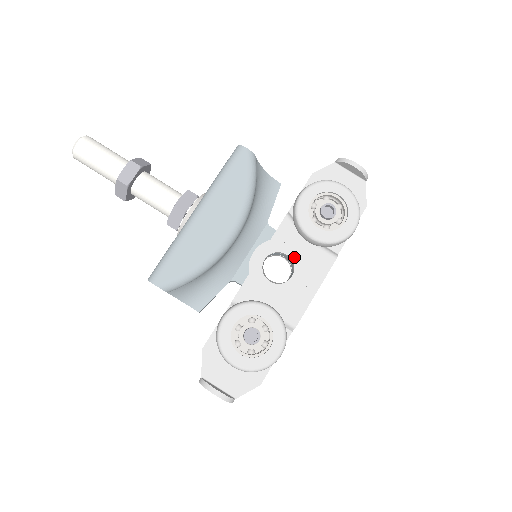
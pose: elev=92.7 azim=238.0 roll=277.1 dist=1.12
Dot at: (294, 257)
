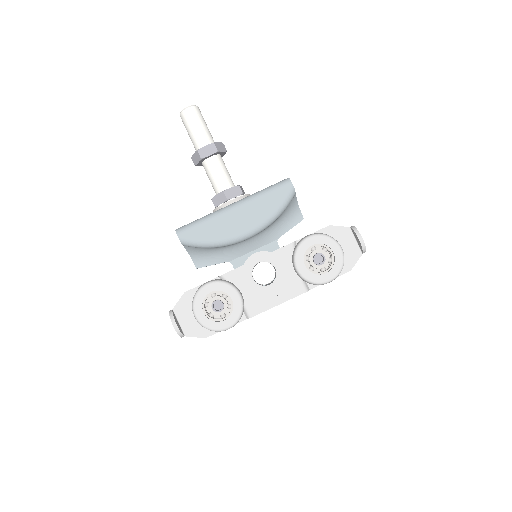
Dot at: (279, 273)
